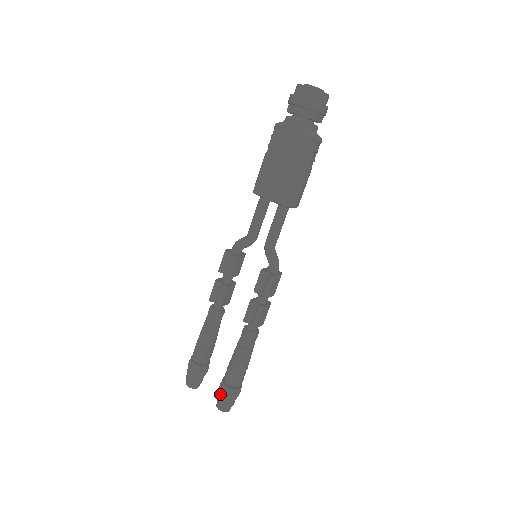
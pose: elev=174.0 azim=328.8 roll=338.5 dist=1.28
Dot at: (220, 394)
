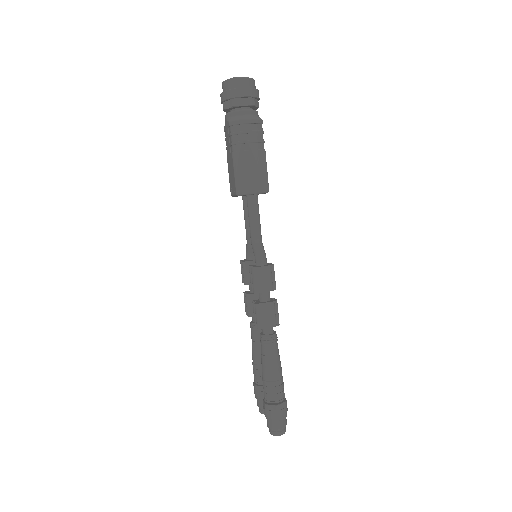
Dot at: occluded
